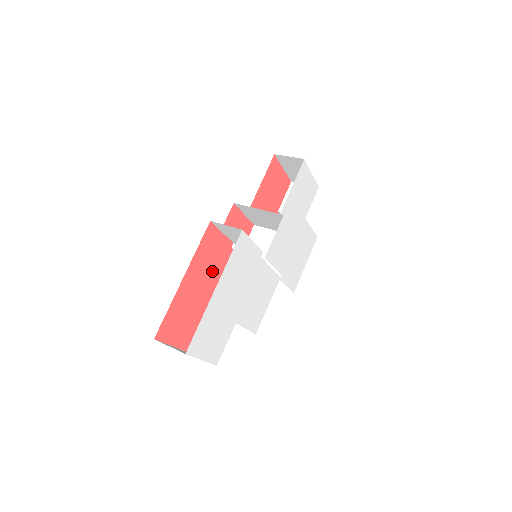
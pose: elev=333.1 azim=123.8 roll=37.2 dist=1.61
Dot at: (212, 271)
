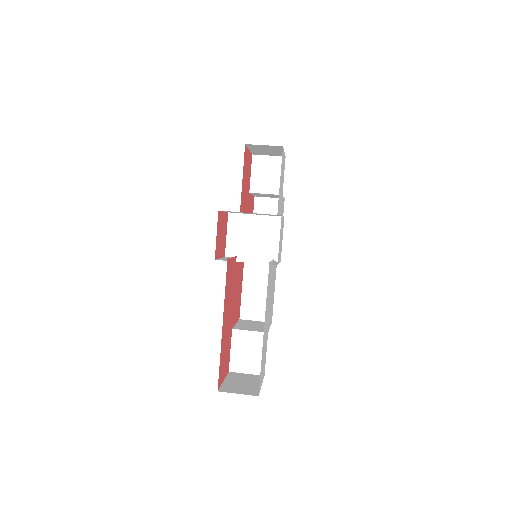
Dot at: (231, 295)
